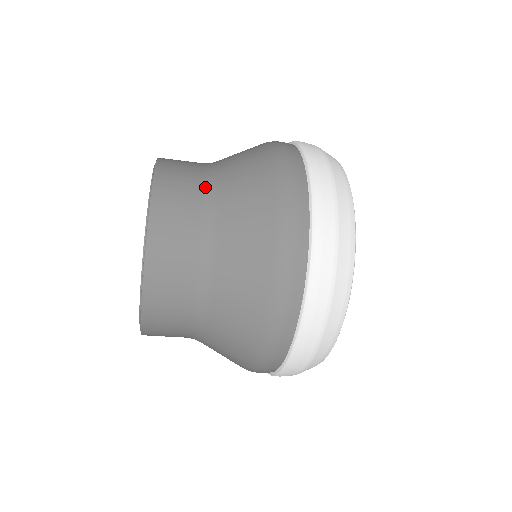
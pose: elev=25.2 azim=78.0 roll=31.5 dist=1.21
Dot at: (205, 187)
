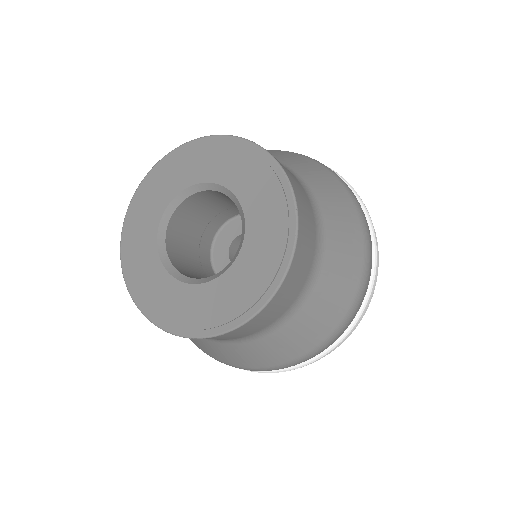
Dot at: (314, 261)
